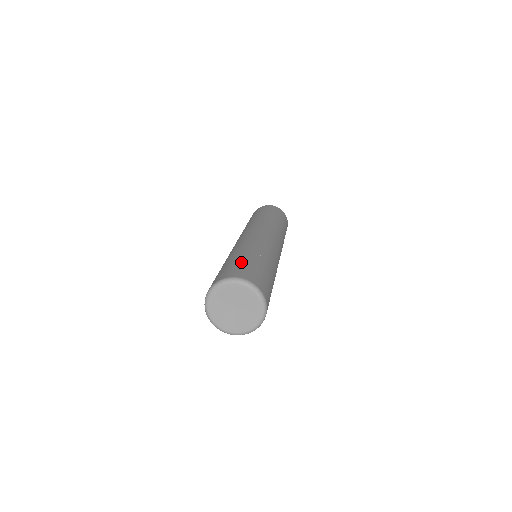
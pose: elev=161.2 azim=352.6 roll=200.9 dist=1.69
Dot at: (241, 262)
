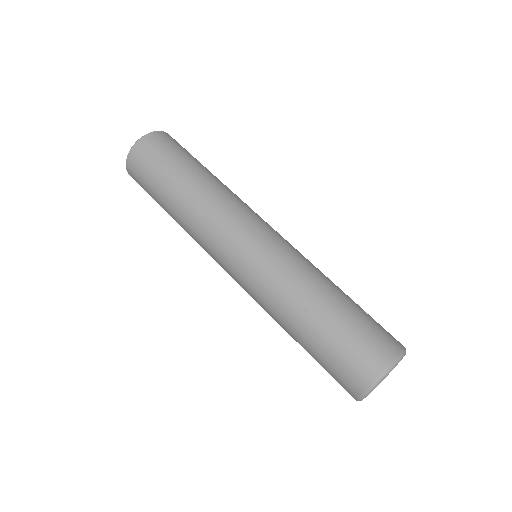
Dot at: (345, 333)
